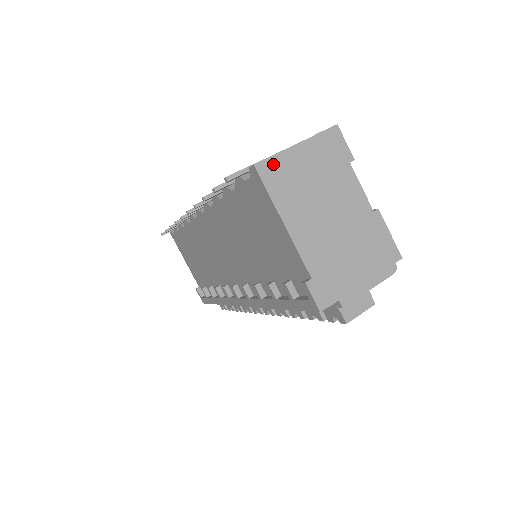
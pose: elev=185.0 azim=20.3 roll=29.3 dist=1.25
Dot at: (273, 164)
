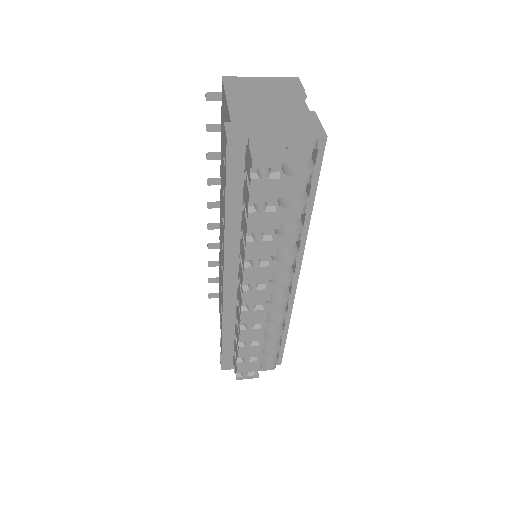
Dot at: (236, 79)
